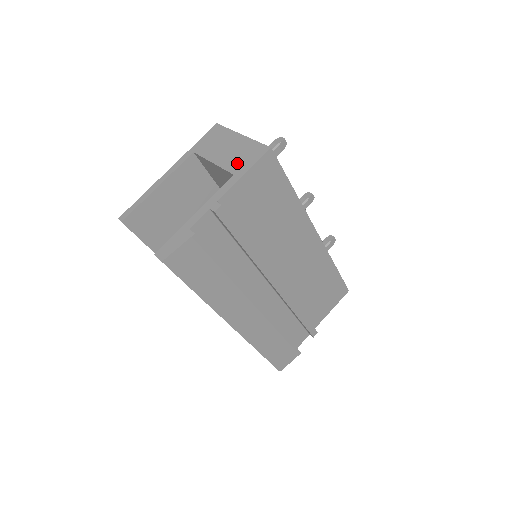
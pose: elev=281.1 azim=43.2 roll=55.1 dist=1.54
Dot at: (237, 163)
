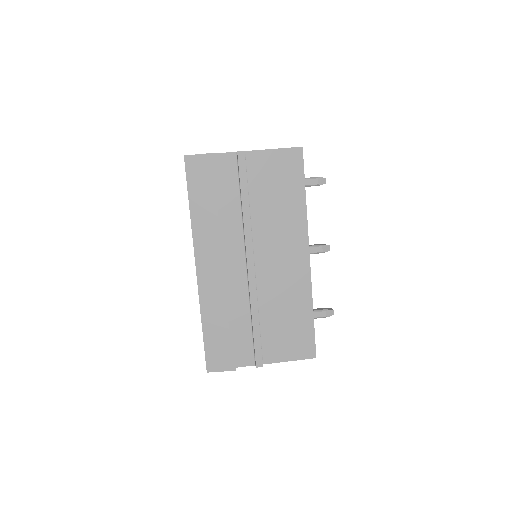
Dot at: occluded
